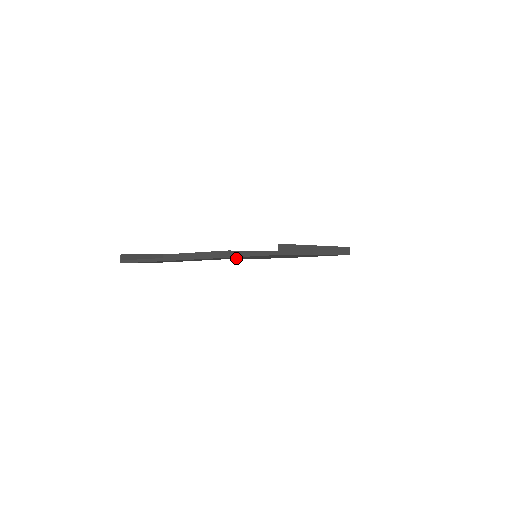
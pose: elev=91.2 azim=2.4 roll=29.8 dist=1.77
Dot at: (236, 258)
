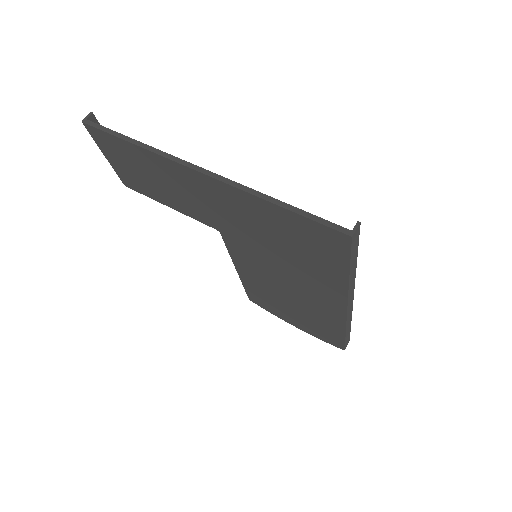
Dot at: (239, 232)
